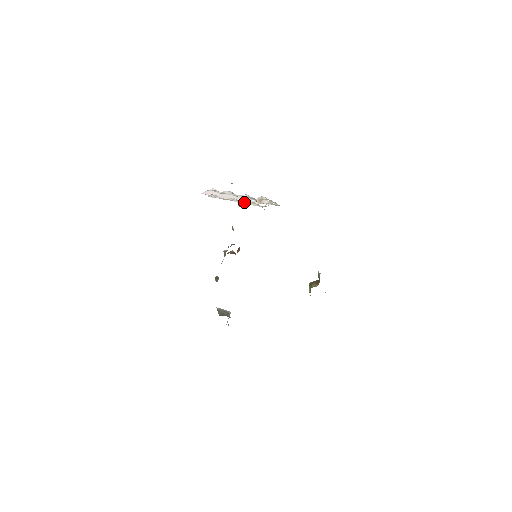
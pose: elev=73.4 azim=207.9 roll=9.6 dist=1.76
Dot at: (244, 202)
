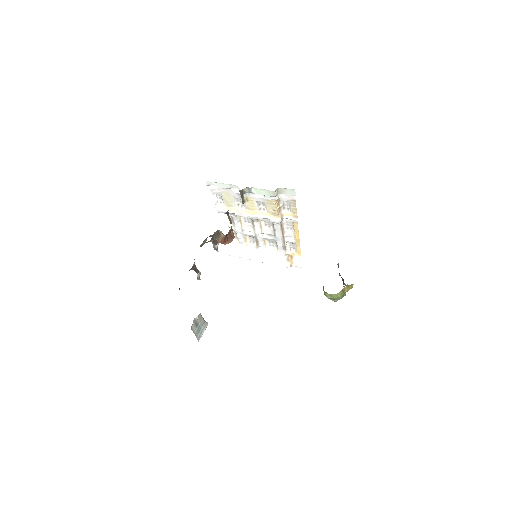
Dot at: (254, 211)
